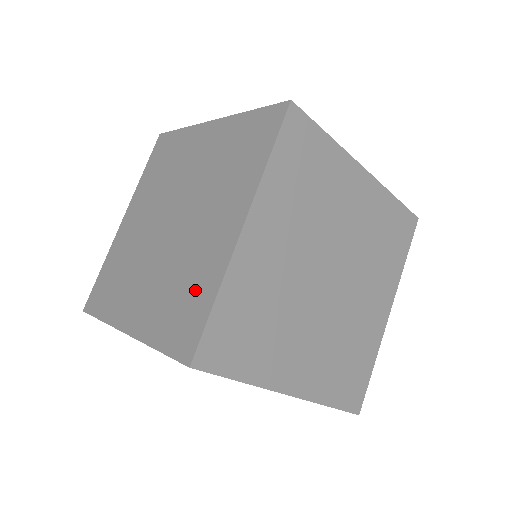
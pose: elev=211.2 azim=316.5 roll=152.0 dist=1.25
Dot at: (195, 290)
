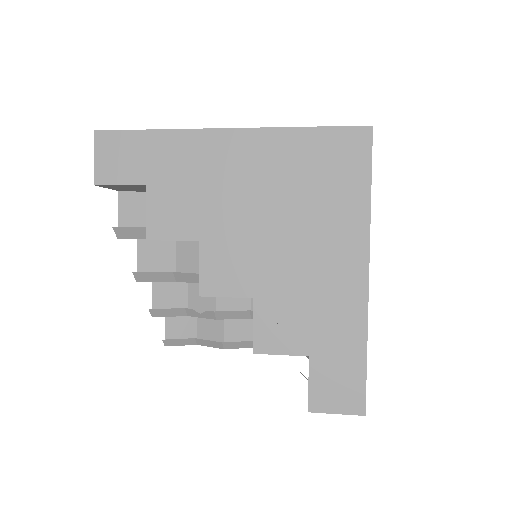
Dot at: occluded
